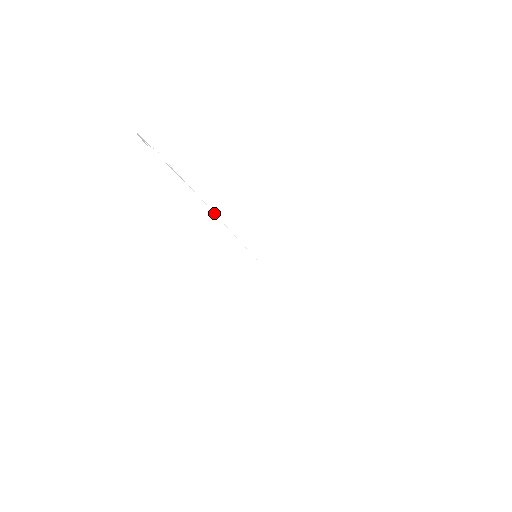
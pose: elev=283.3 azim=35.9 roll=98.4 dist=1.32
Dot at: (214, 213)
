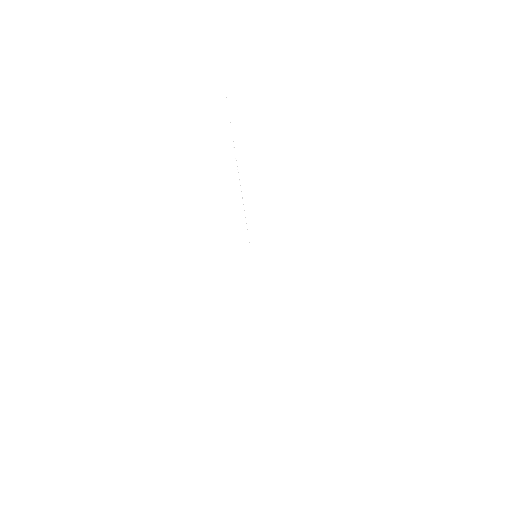
Dot at: occluded
